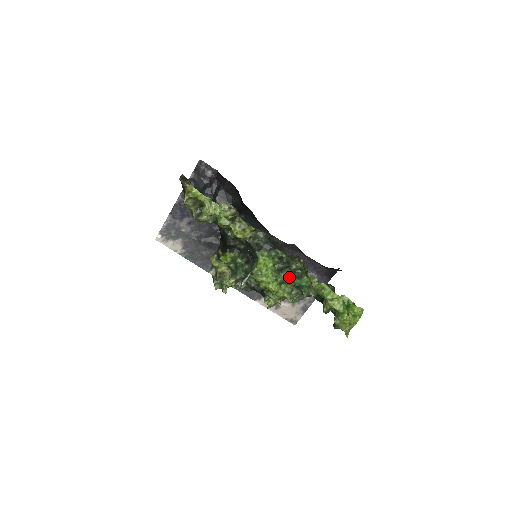
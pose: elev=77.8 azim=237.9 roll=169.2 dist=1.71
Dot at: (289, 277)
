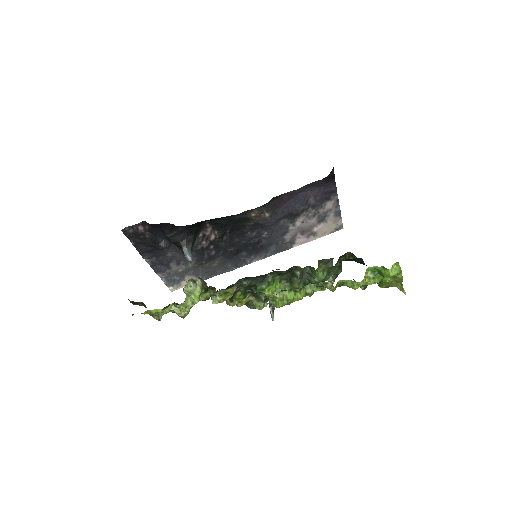
Dot at: (303, 282)
